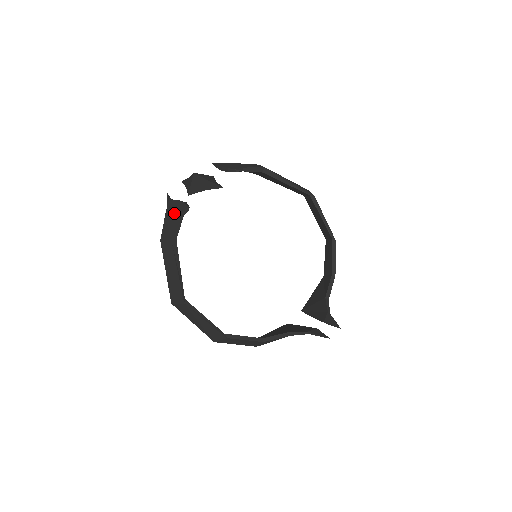
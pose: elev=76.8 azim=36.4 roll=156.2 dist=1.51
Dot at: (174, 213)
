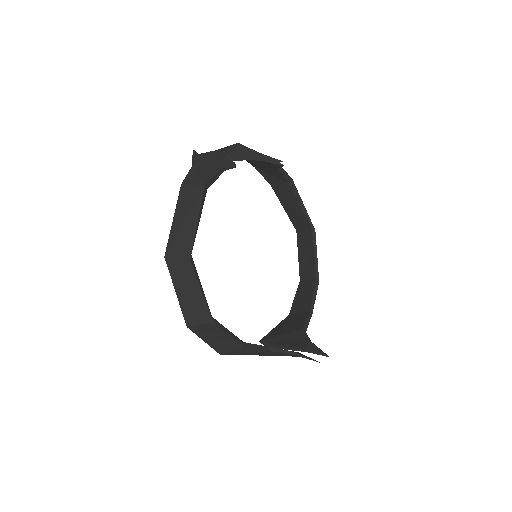
Dot at: (211, 165)
